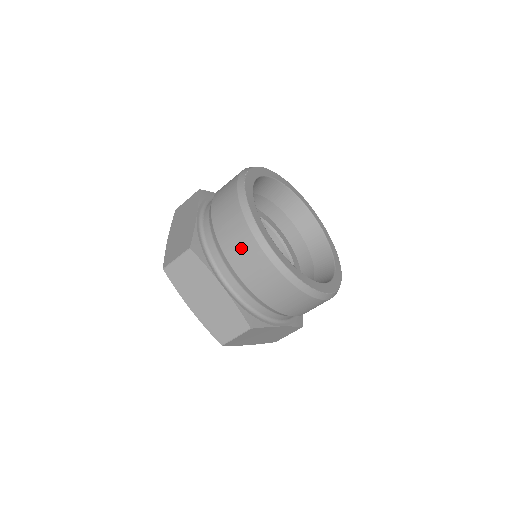
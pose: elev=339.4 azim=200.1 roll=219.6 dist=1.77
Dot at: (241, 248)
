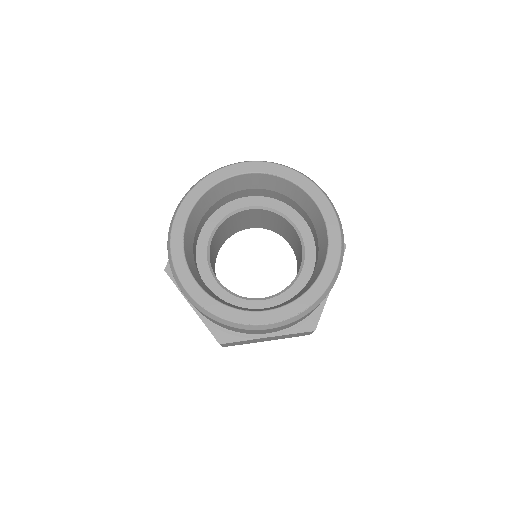
Dot at: occluded
